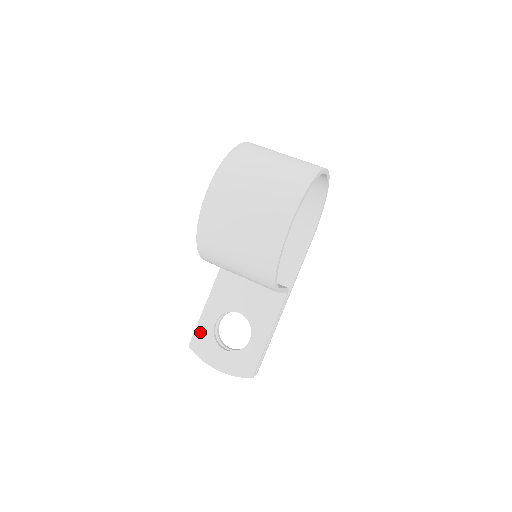
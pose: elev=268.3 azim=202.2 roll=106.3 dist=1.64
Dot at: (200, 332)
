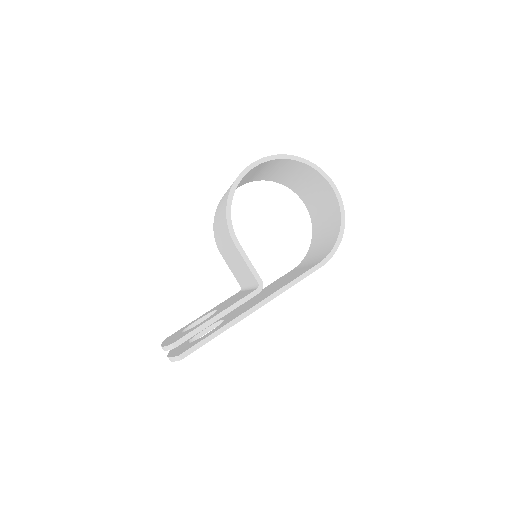
Dot at: occluded
